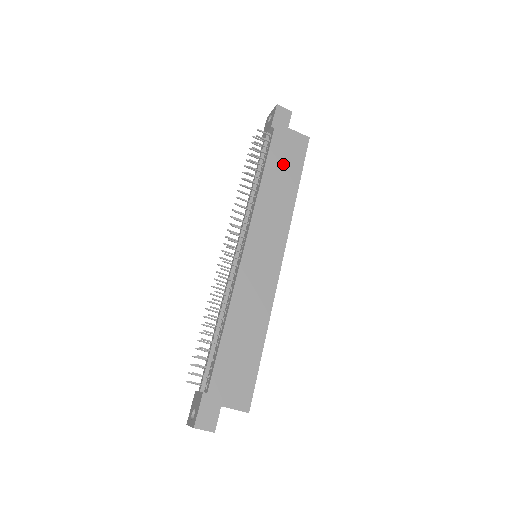
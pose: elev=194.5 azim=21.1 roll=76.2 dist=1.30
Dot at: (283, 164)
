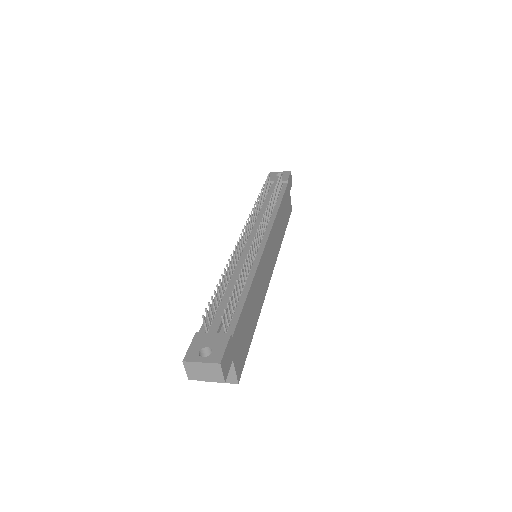
Dot at: (285, 210)
